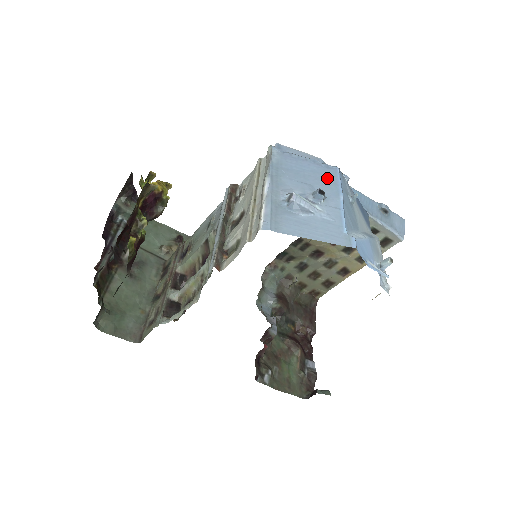
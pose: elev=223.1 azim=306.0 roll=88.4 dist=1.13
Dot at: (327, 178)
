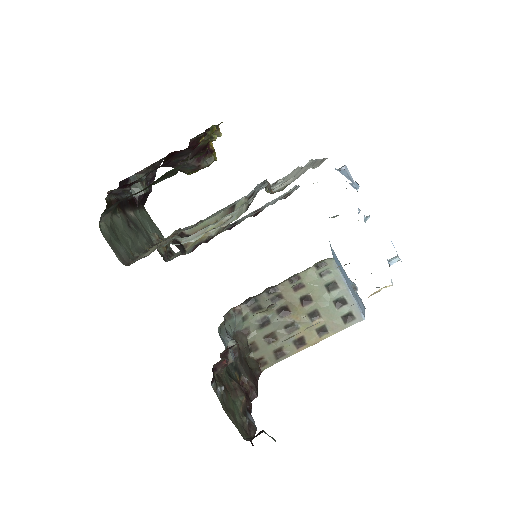
Dot at: occluded
